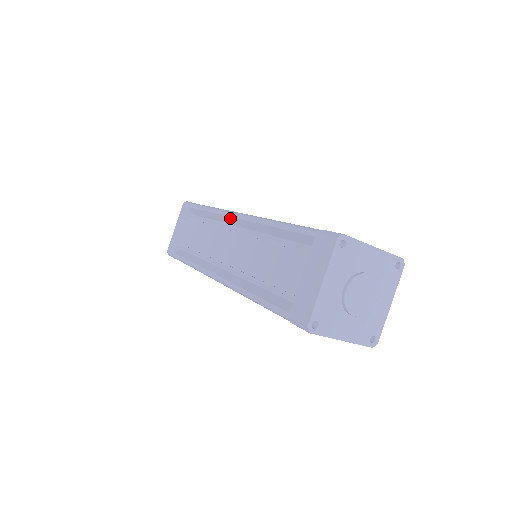
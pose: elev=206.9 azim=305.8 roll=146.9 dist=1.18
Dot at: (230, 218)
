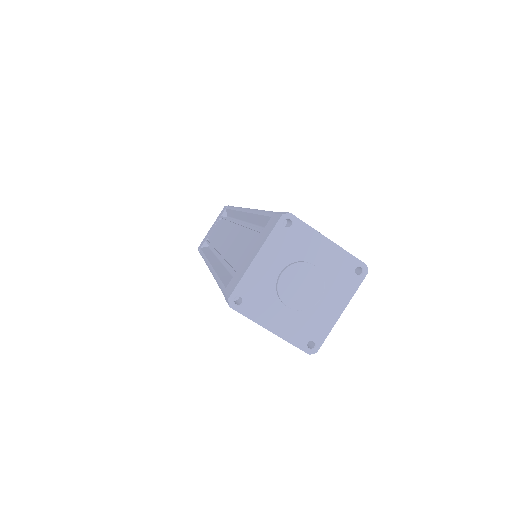
Dot at: (240, 213)
